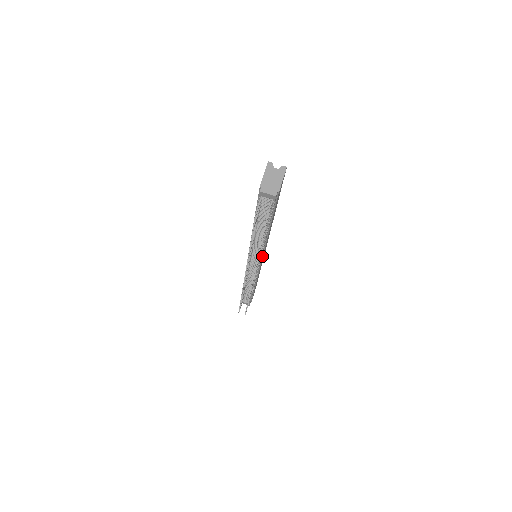
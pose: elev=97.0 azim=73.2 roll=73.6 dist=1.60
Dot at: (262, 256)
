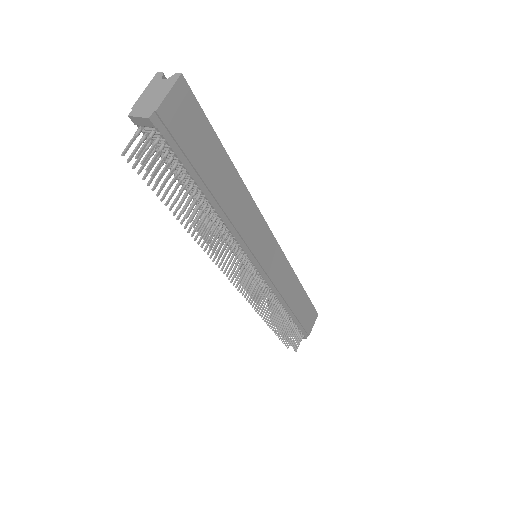
Dot at: (251, 252)
